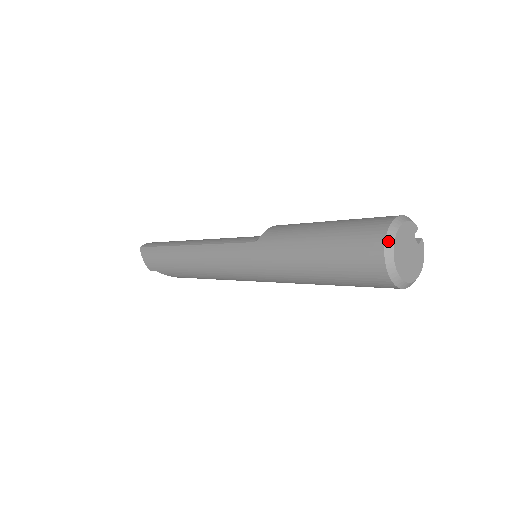
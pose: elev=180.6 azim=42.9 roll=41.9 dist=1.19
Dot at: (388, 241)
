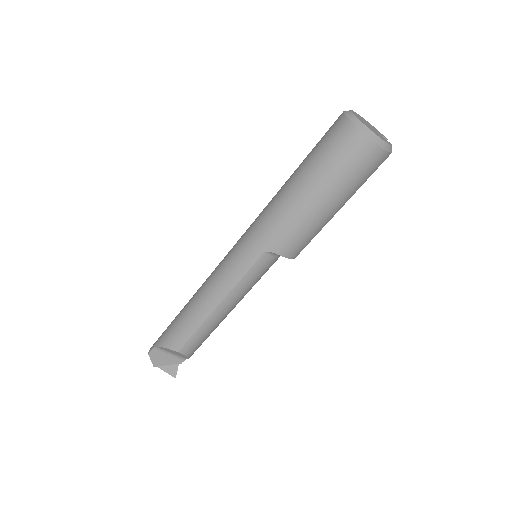
Dot at: occluded
